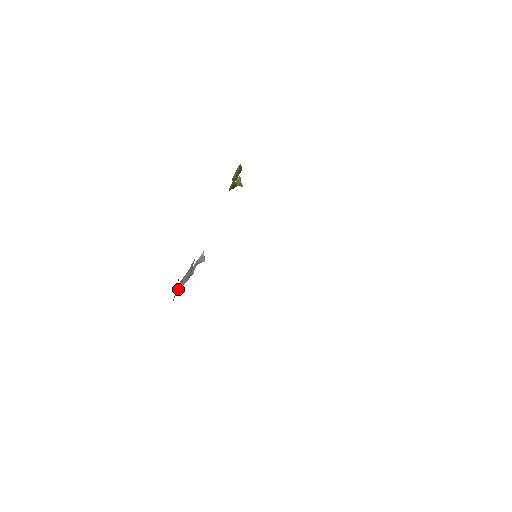
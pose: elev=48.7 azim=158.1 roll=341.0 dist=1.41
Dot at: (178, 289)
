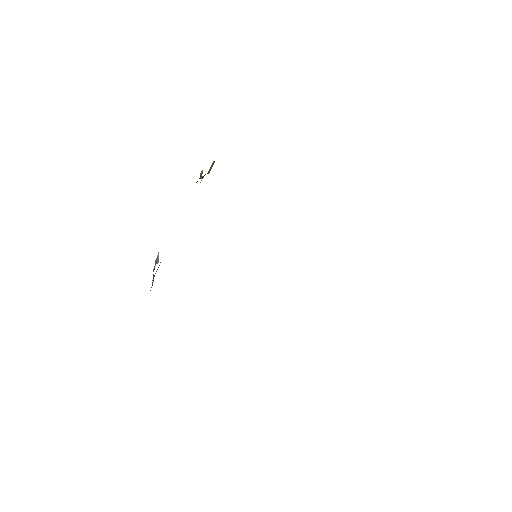
Dot at: occluded
